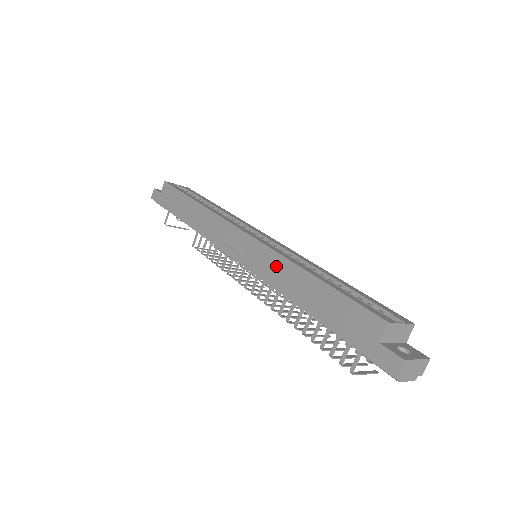
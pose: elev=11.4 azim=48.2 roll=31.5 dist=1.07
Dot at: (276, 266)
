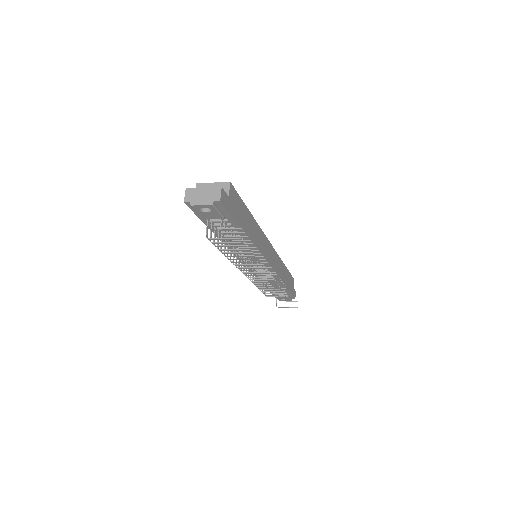
Dot at: occluded
